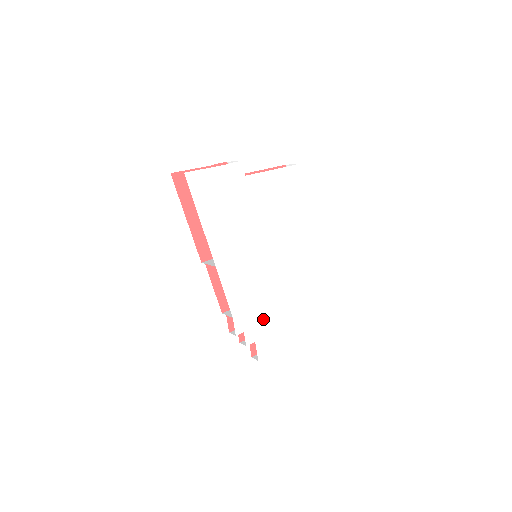
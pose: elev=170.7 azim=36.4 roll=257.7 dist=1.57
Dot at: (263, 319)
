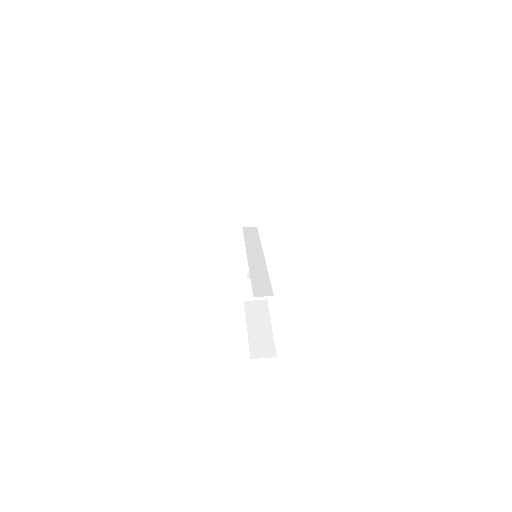
Dot at: occluded
